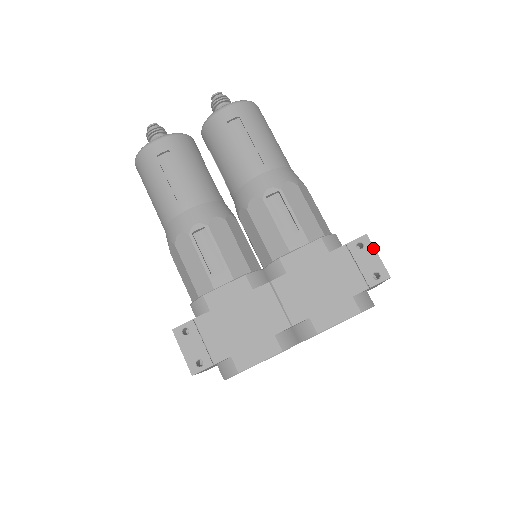
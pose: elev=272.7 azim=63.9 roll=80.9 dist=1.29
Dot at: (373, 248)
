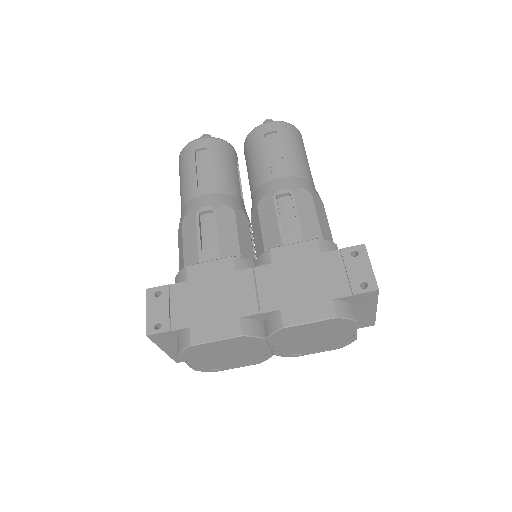
Dot at: (368, 258)
